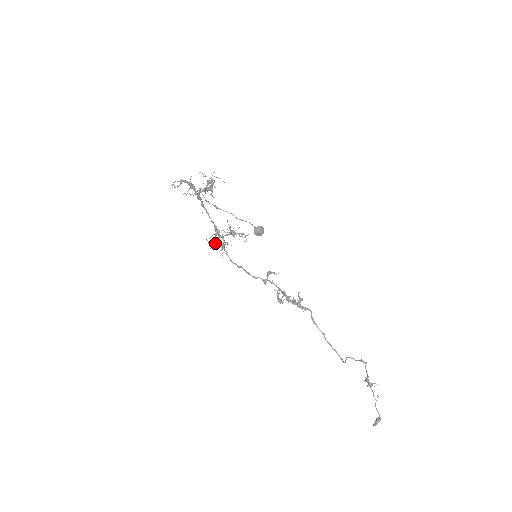
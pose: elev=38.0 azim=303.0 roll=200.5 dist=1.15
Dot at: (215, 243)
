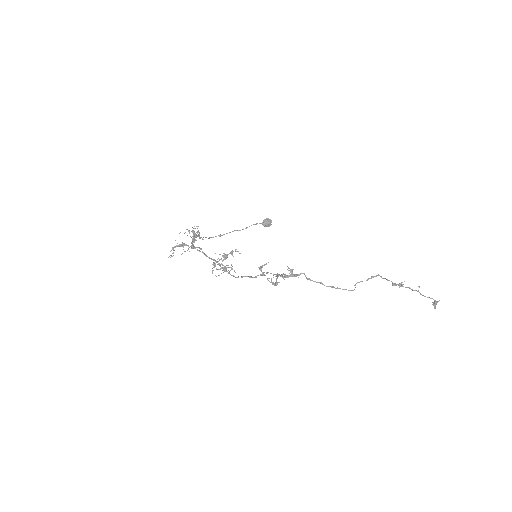
Dot at: occluded
